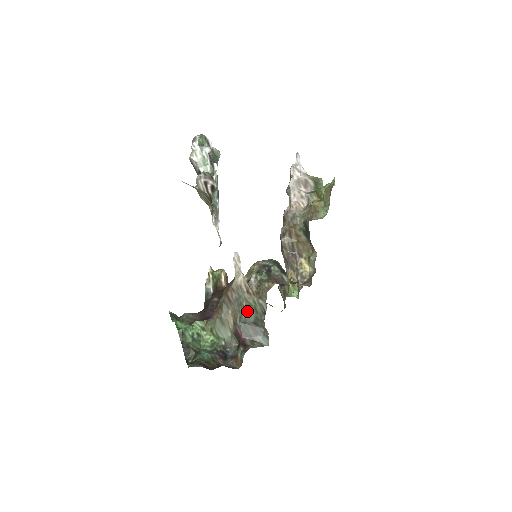
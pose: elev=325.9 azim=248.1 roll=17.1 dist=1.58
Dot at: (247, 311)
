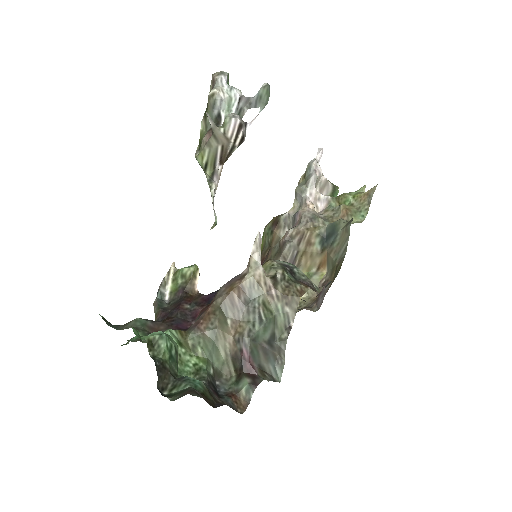
Dot at: (263, 322)
